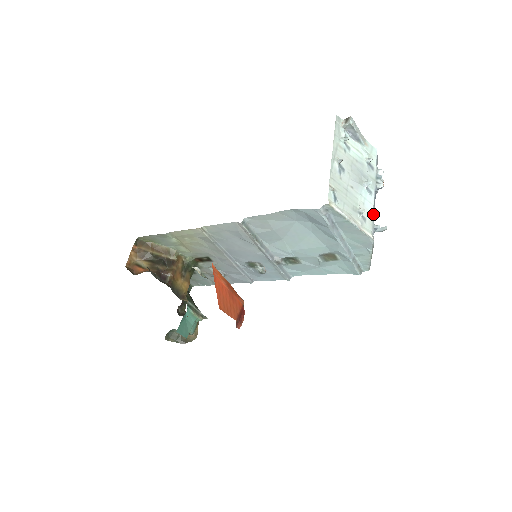
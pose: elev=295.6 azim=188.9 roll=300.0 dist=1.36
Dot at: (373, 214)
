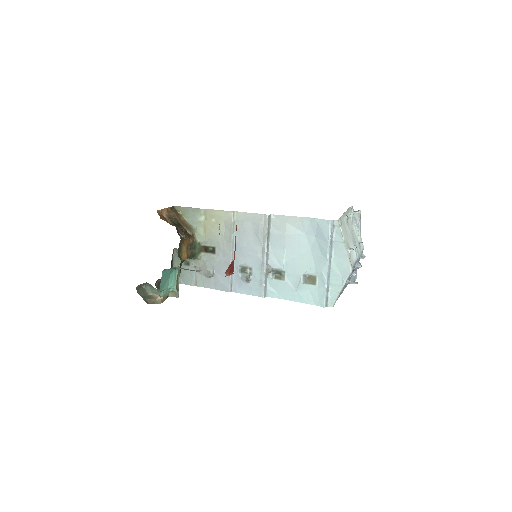
Dot at: occluded
